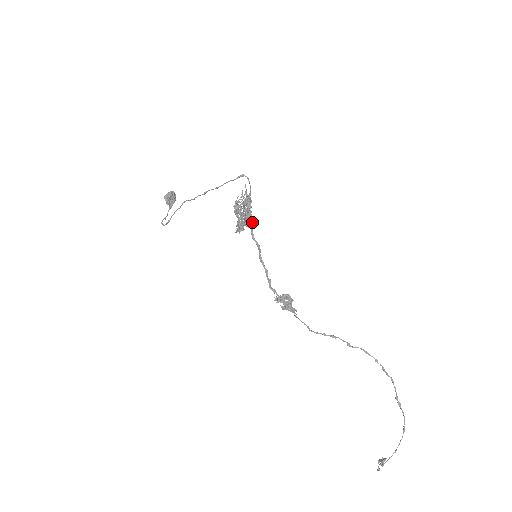
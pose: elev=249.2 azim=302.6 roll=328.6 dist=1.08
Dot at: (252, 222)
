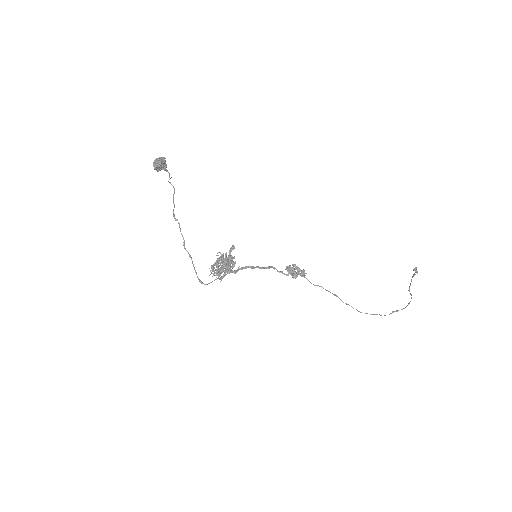
Dot at: (234, 272)
